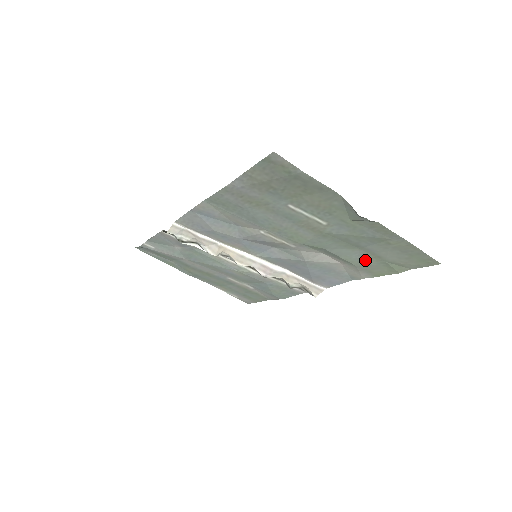
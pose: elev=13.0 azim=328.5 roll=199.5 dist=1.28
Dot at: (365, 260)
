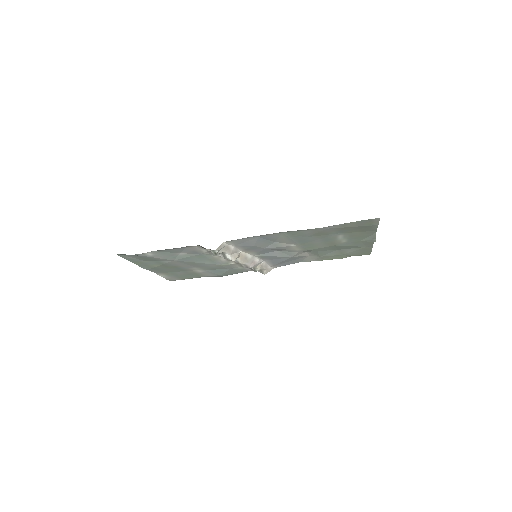
Dot at: (331, 254)
